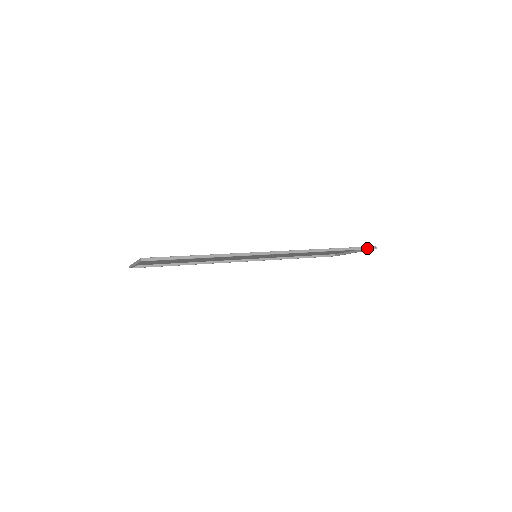
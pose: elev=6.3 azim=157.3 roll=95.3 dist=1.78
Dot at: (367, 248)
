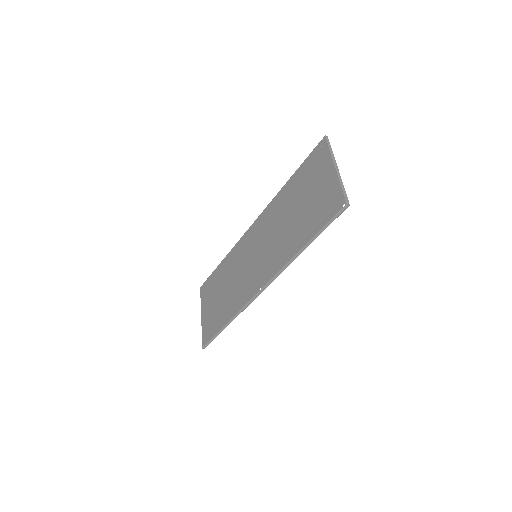
Dot at: (338, 215)
